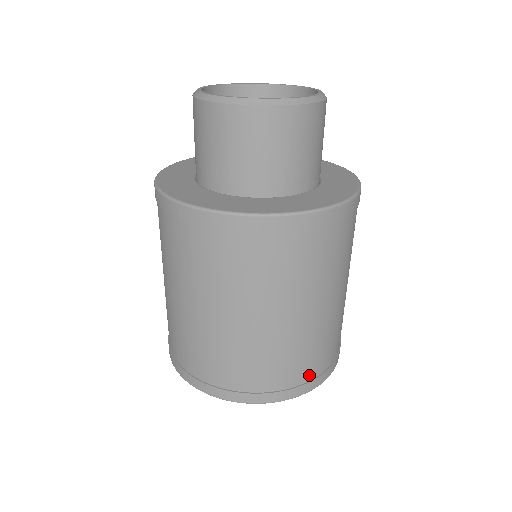
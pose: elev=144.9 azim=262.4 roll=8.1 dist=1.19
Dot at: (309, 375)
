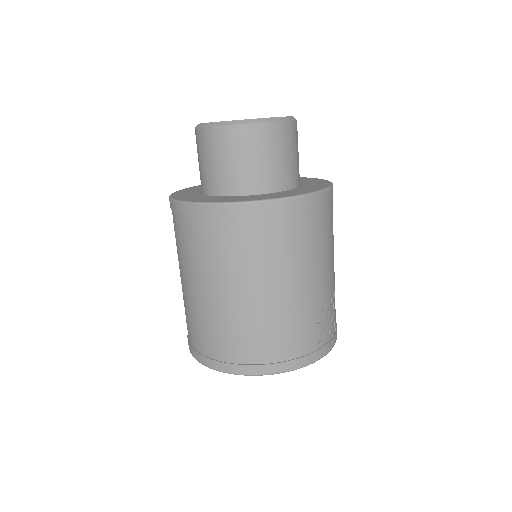
Dot at: (255, 358)
